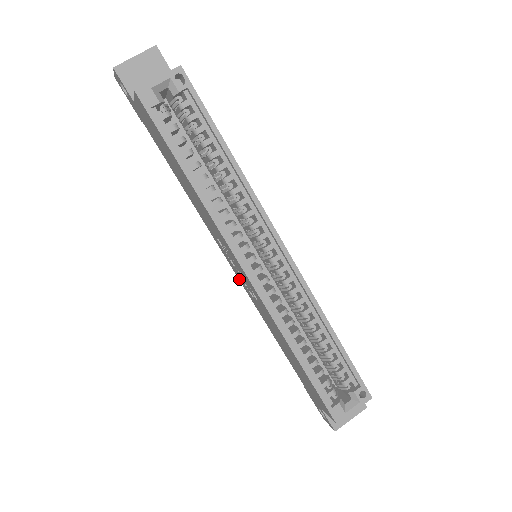
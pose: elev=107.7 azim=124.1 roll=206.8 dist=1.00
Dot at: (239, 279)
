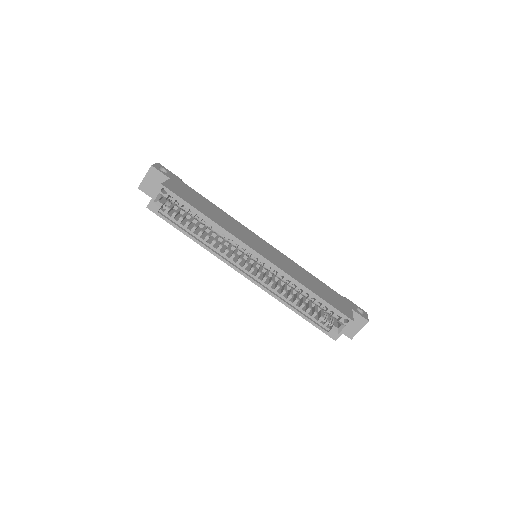
Dot at: occluded
